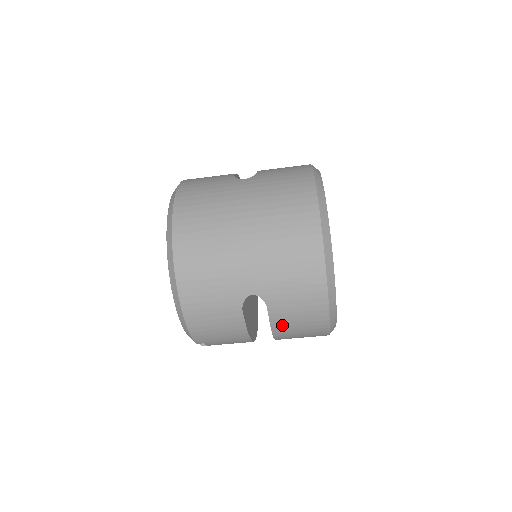
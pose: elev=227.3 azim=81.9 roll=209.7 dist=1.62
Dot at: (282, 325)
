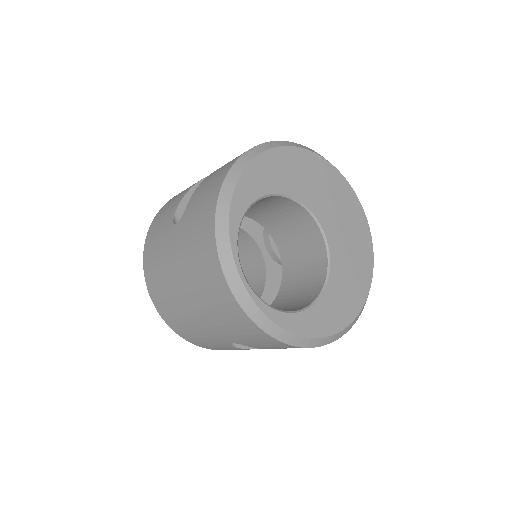
Dot at: occluded
